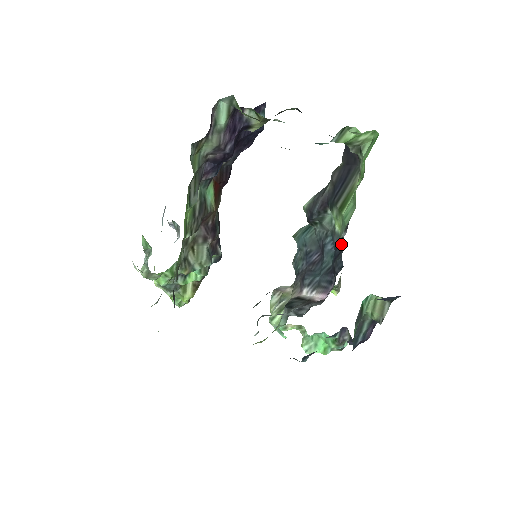
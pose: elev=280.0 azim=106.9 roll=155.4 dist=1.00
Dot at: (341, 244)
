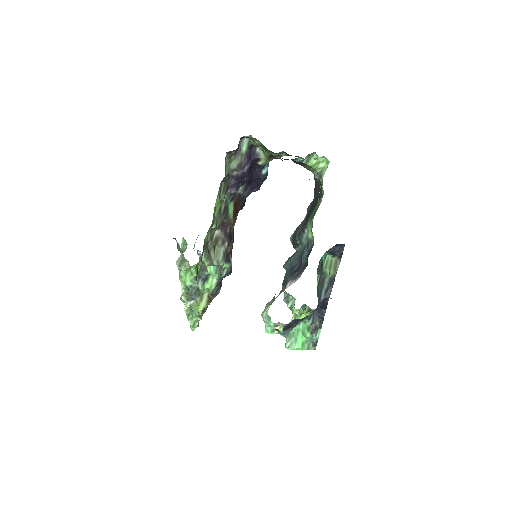
Dot at: (310, 230)
